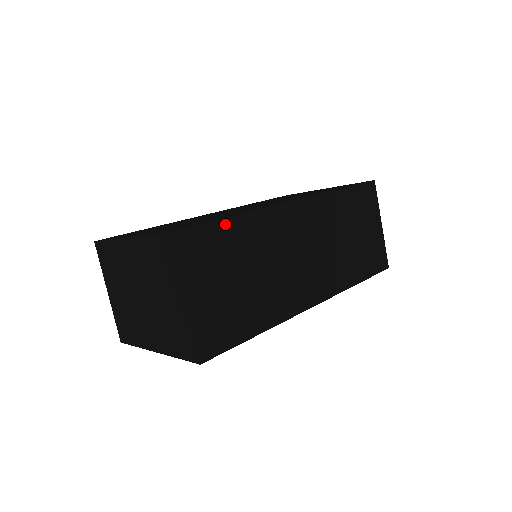
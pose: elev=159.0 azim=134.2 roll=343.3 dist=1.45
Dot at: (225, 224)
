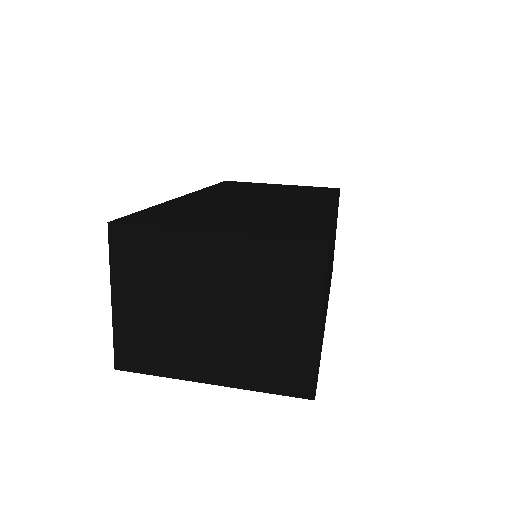
Dot at: occluded
